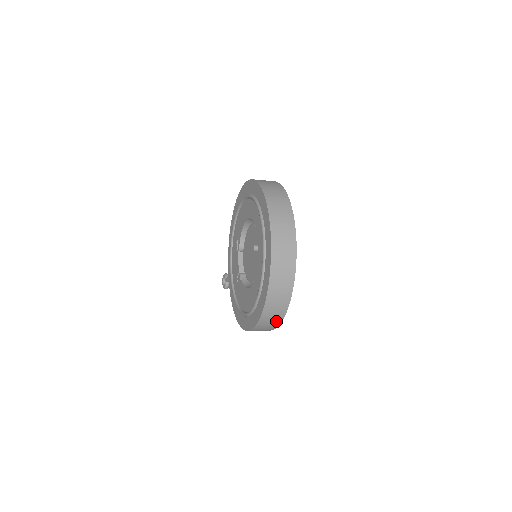
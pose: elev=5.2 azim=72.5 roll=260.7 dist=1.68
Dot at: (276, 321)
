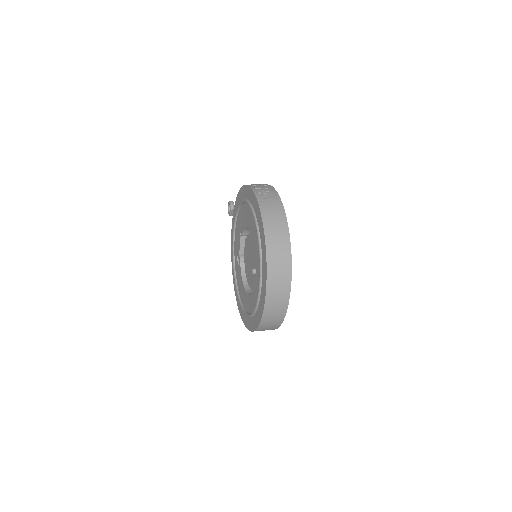
Dot at: occluded
